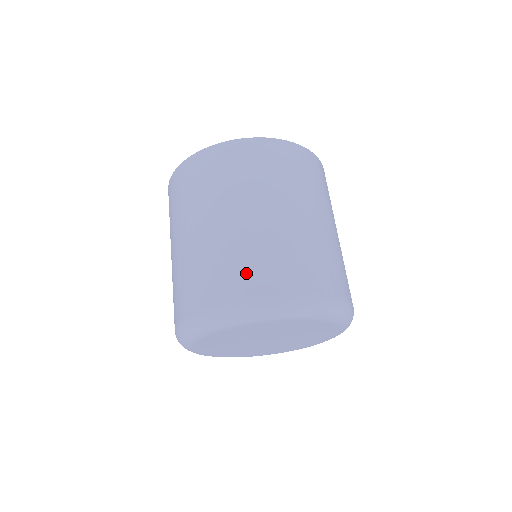
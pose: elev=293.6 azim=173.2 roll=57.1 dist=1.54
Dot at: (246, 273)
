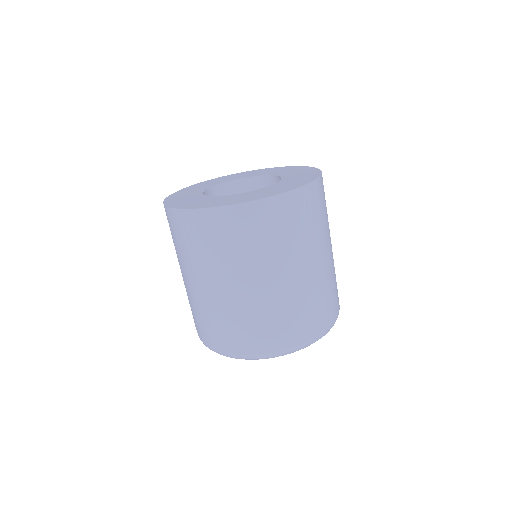
Dot at: (233, 335)
